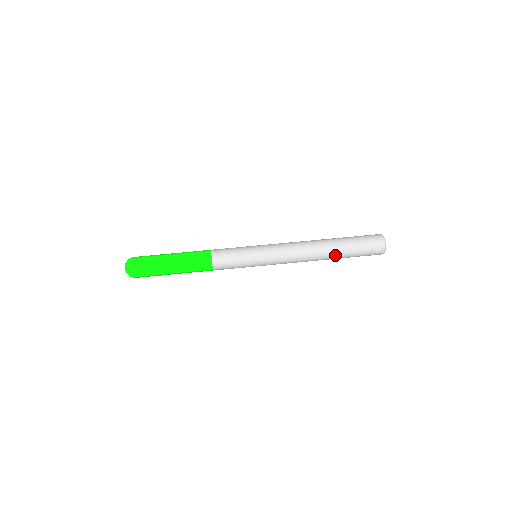
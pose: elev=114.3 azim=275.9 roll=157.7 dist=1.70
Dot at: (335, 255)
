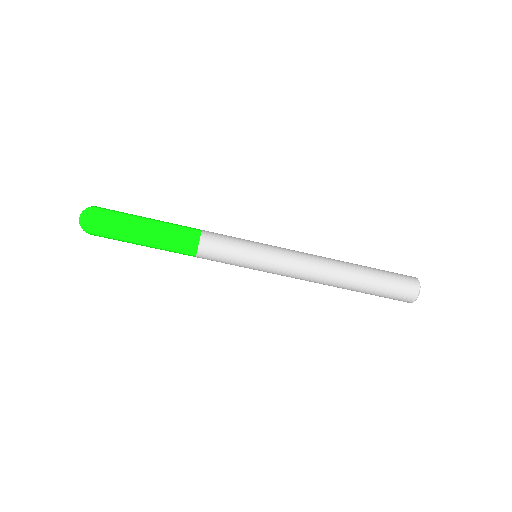
Dot at: occluded
